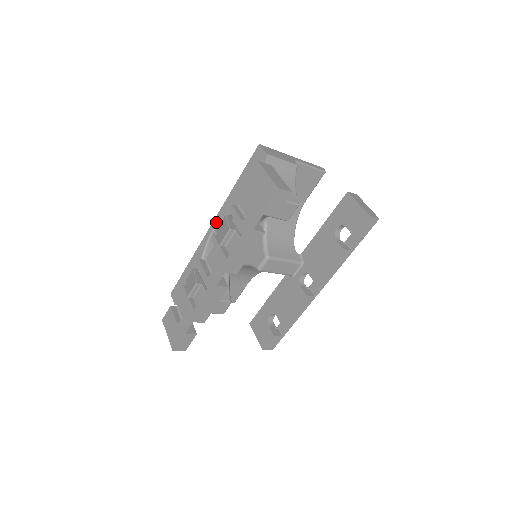
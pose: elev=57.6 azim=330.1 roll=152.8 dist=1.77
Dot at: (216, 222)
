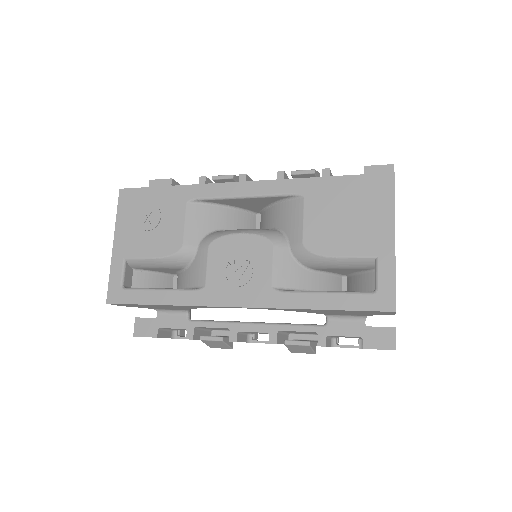
Dot at: occluded
